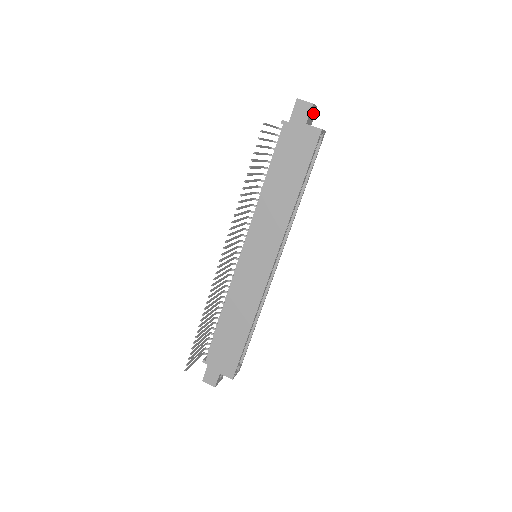
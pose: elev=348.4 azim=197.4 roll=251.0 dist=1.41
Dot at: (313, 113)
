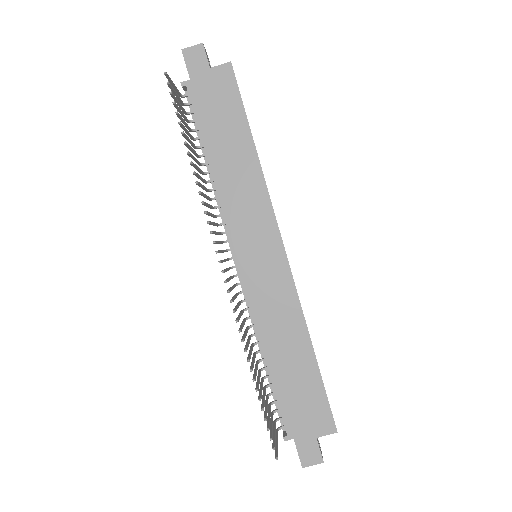
Dot at: occluded
